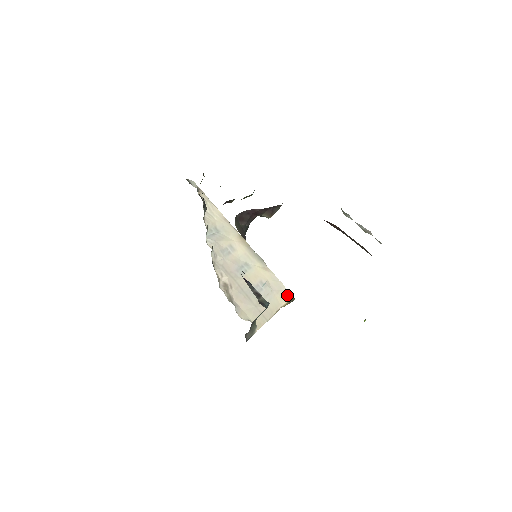
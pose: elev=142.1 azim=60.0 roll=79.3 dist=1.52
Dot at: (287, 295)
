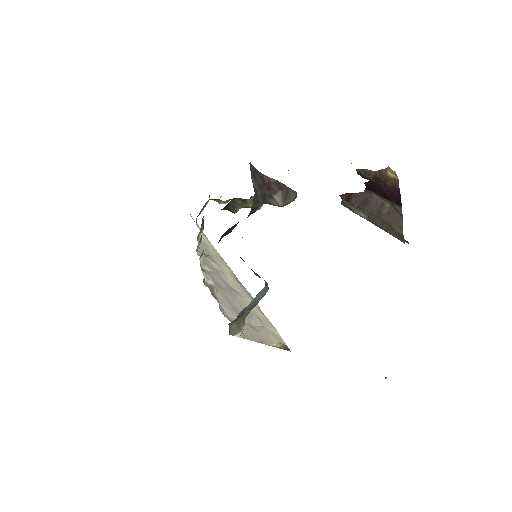
Dot at: (281, 341)
